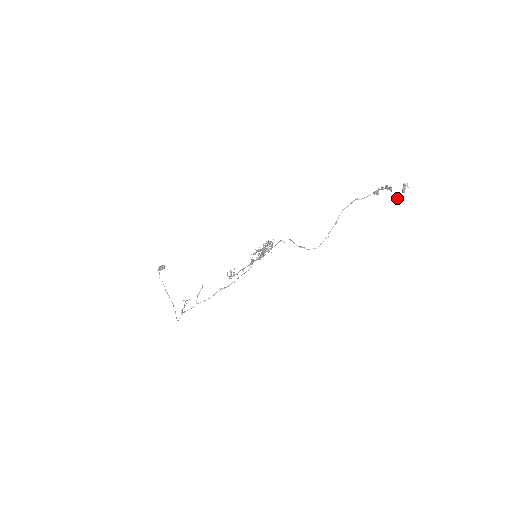
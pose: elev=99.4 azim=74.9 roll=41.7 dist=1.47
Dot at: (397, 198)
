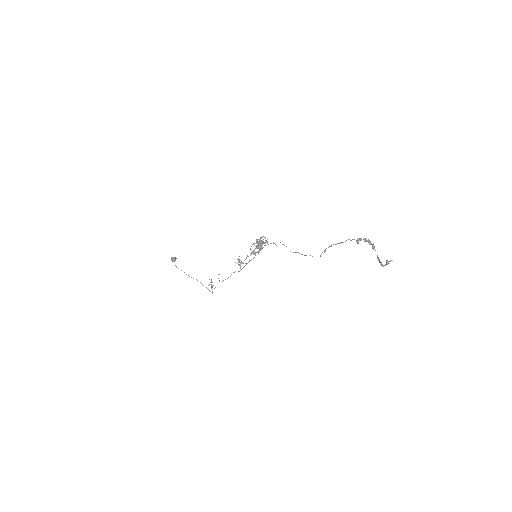
Dot at: occluded
